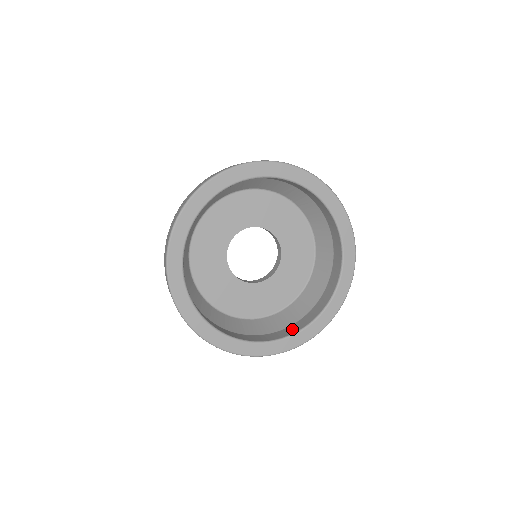
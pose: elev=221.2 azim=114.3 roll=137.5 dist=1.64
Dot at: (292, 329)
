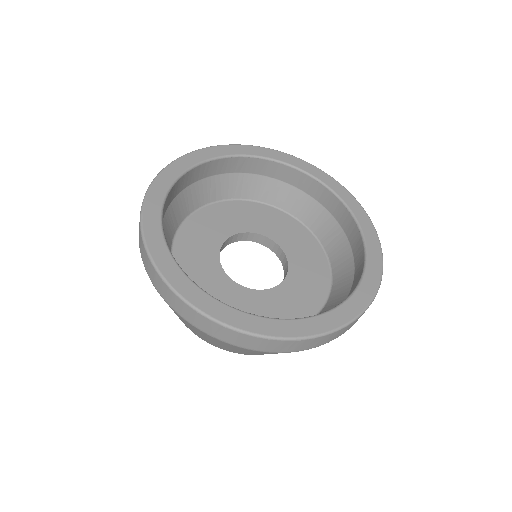
Dot at: occluded
